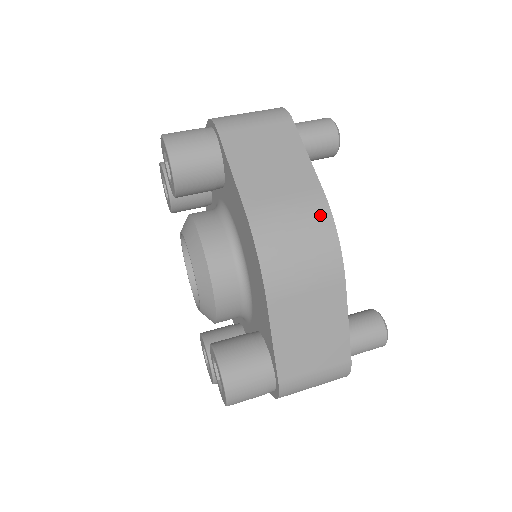
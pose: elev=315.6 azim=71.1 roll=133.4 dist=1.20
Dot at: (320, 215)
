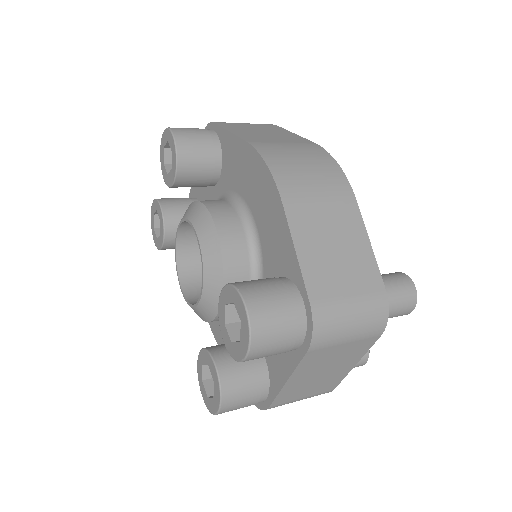
Dot at: (317, 151)
